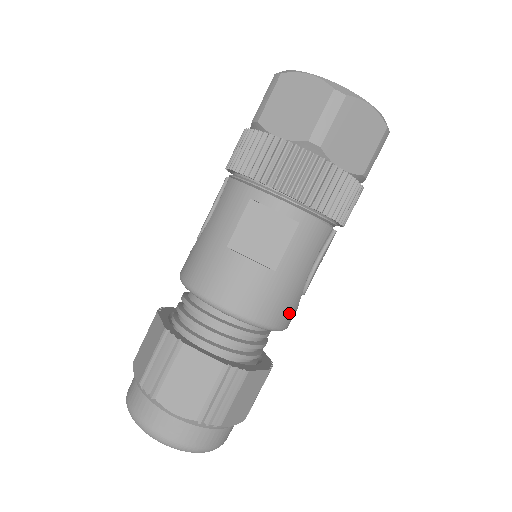
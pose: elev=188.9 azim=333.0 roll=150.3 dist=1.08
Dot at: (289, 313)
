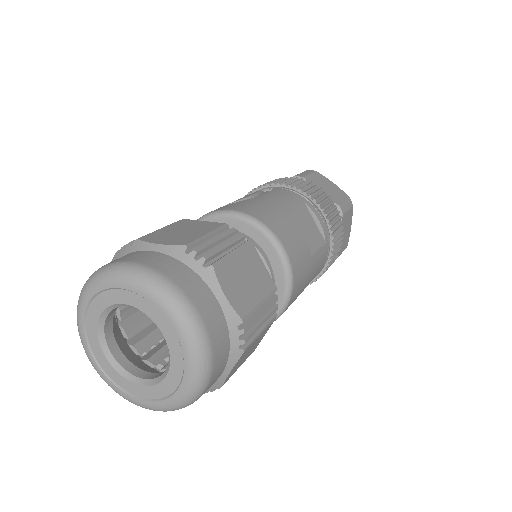
Dot at: occluded
